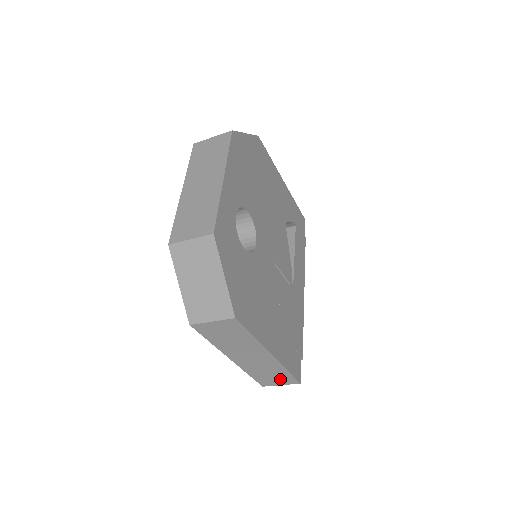
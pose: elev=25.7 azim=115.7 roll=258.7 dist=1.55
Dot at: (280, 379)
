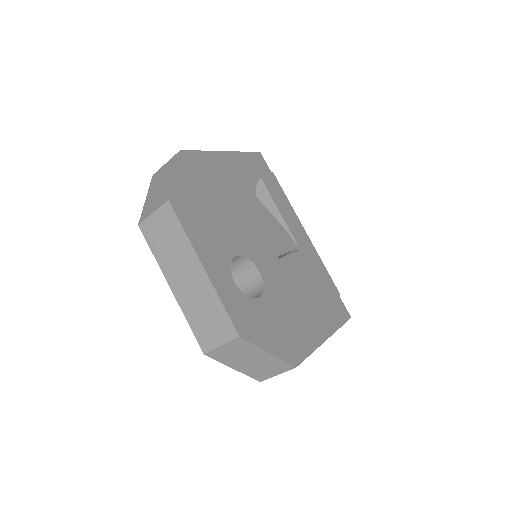
Dot at: occluded
